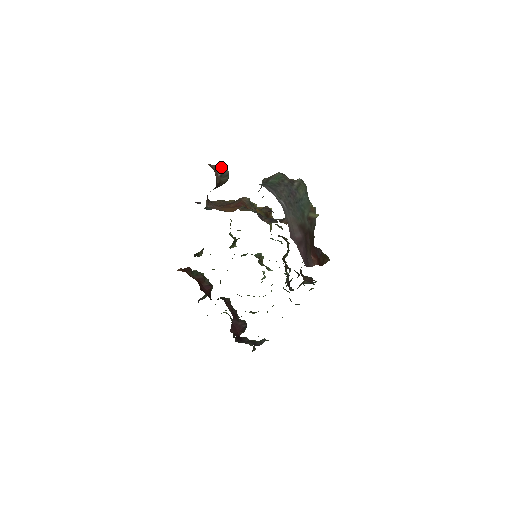
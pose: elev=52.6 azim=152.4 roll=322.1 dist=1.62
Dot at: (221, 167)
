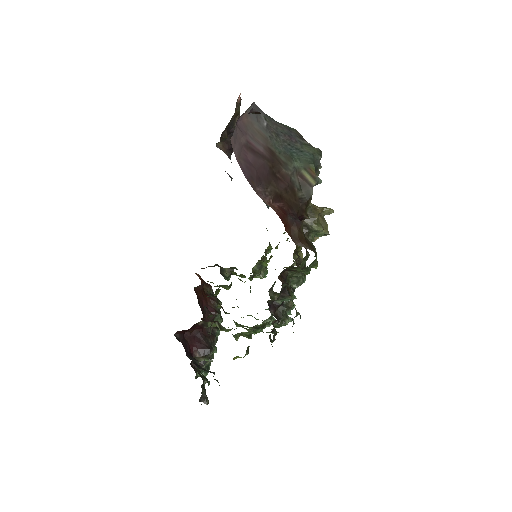
Dot at: occluded
